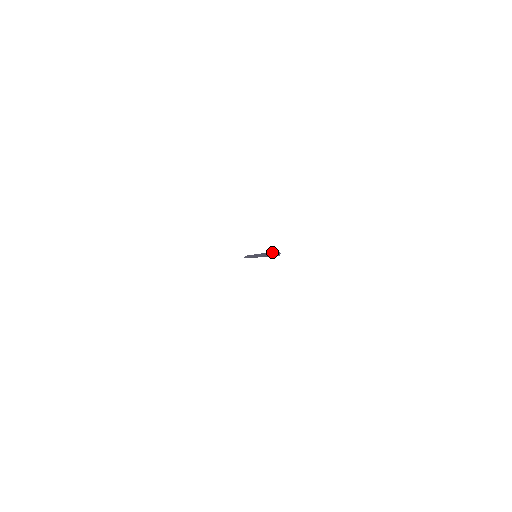
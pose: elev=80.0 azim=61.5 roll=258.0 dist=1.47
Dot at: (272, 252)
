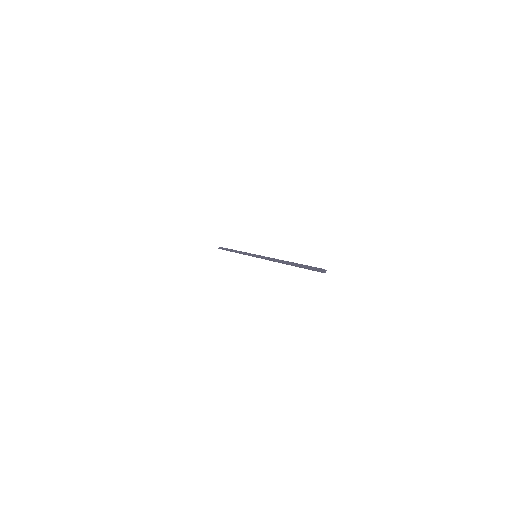
Dot at: (307, 265)
